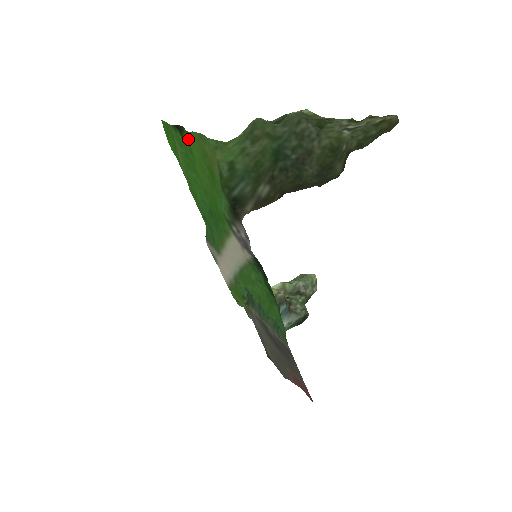
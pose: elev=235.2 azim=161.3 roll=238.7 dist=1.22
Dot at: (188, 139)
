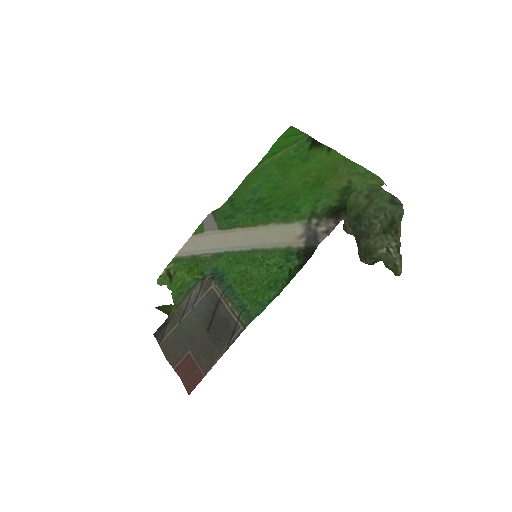
Dot at: (319, 153)
